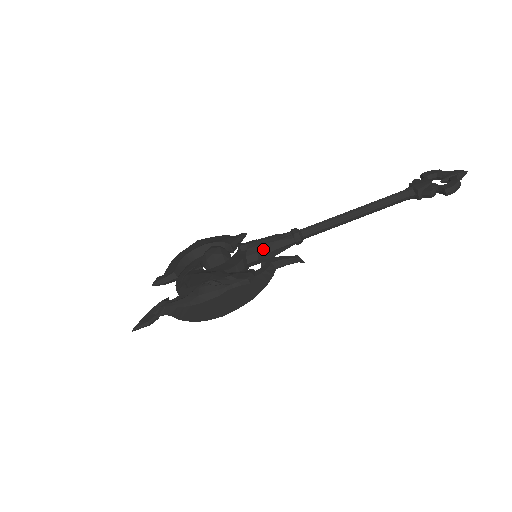
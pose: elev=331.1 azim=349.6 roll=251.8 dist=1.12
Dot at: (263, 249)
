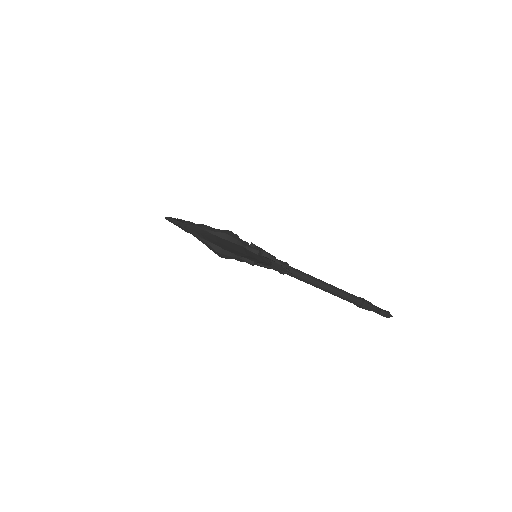
Dot at: (264, 255)
